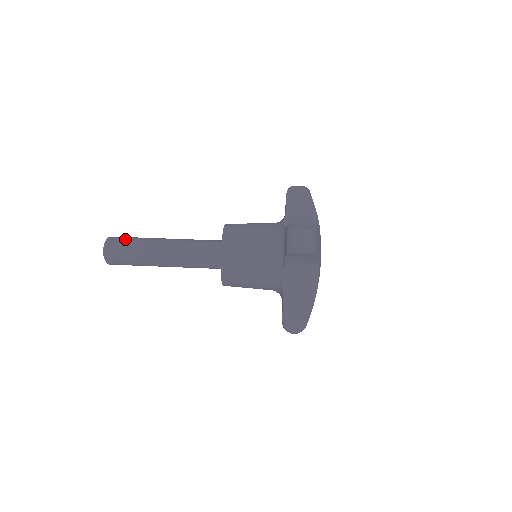
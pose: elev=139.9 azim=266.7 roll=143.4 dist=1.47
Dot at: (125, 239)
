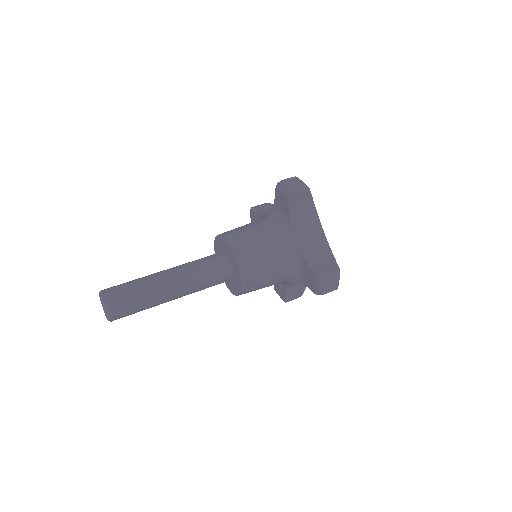
Dot at: (127, 299)
